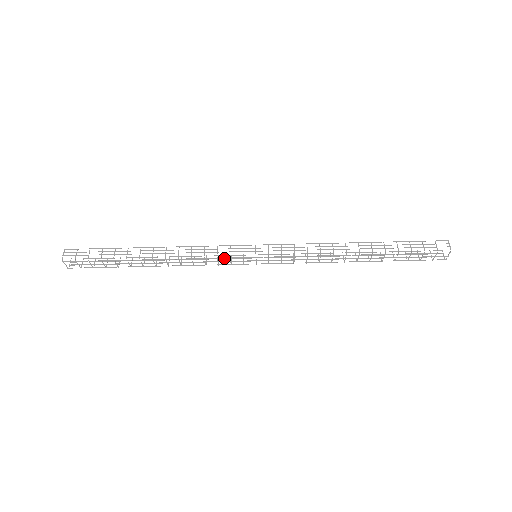
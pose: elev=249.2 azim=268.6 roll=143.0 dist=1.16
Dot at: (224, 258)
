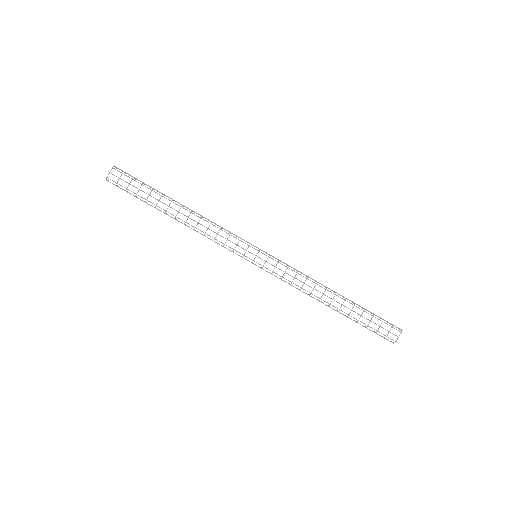
Dot at: occluded
